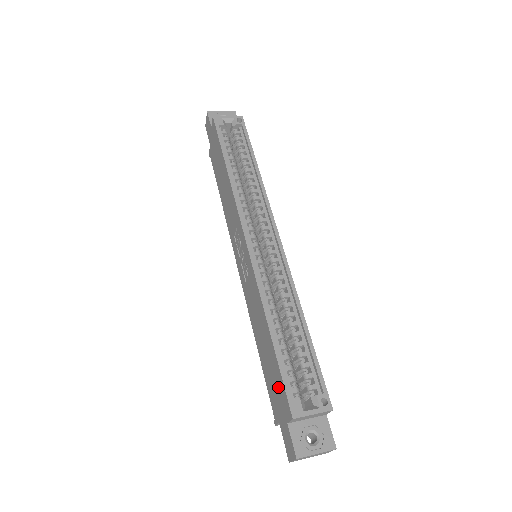
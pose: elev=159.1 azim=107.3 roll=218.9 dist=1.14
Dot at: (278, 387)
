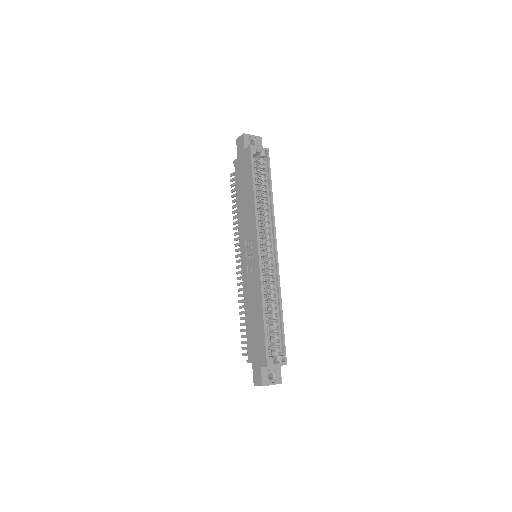
Dot at: (259, 346)
